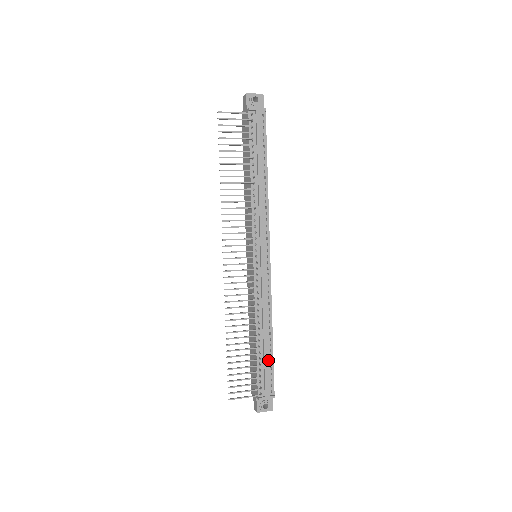
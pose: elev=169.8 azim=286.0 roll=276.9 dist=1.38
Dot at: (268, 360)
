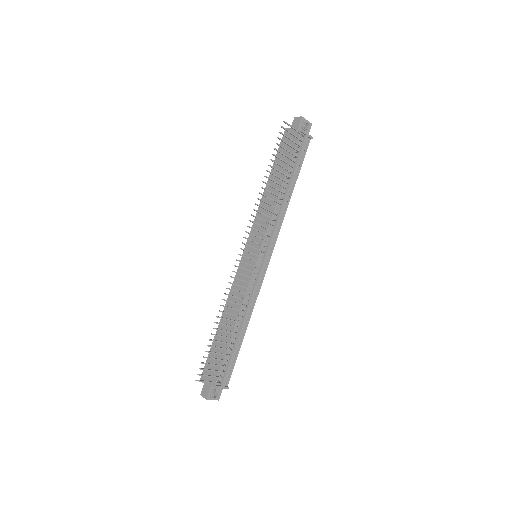
Dot at: (235, 352)
